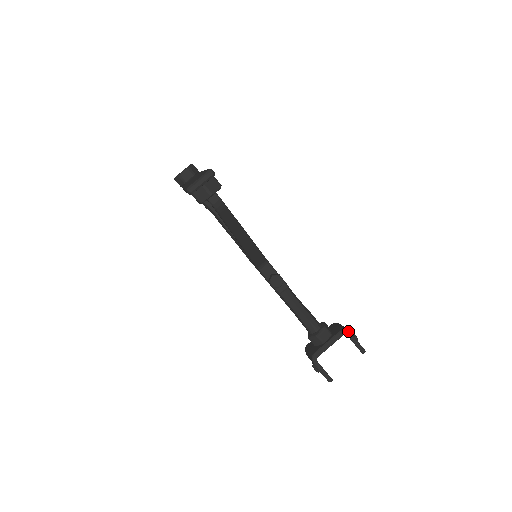
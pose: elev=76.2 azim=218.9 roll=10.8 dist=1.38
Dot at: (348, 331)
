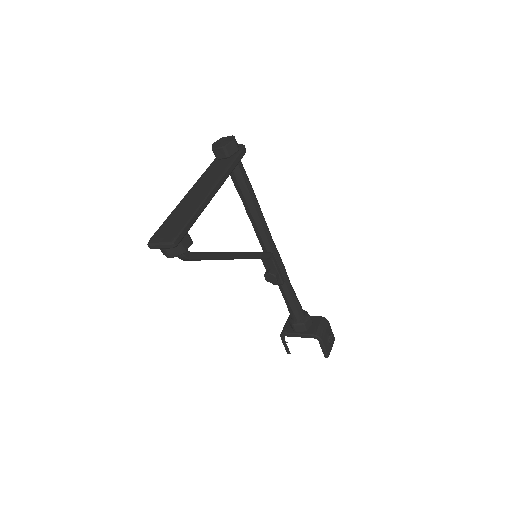
Dot at: (321, 339)
